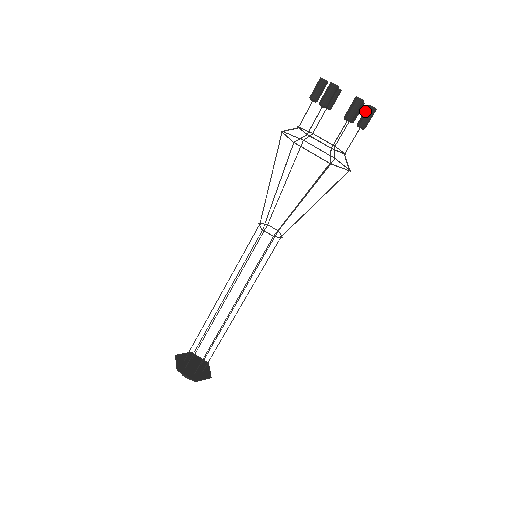
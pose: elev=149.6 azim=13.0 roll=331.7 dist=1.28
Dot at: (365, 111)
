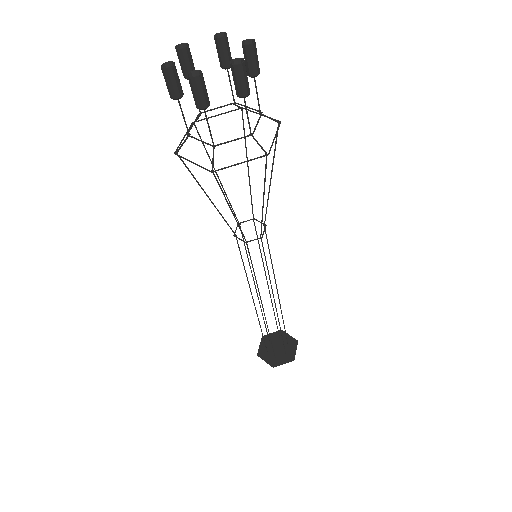
Dot at: occluded
